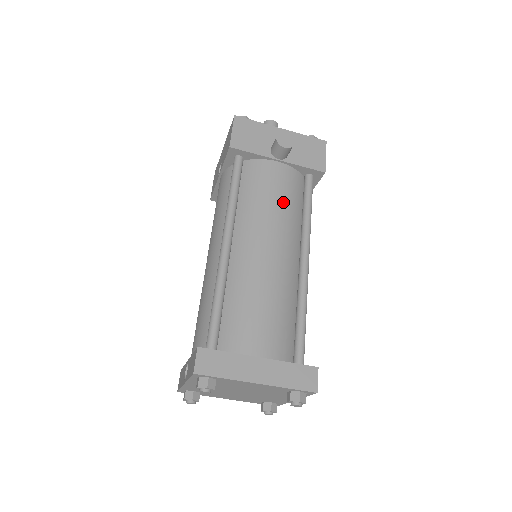
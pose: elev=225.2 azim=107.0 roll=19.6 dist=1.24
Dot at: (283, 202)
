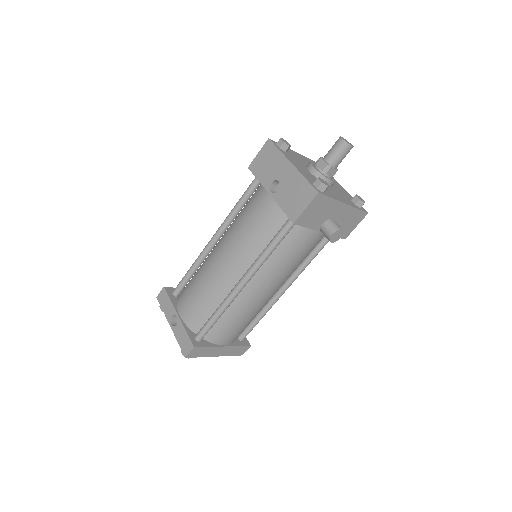
Dot at: (300, 261)
